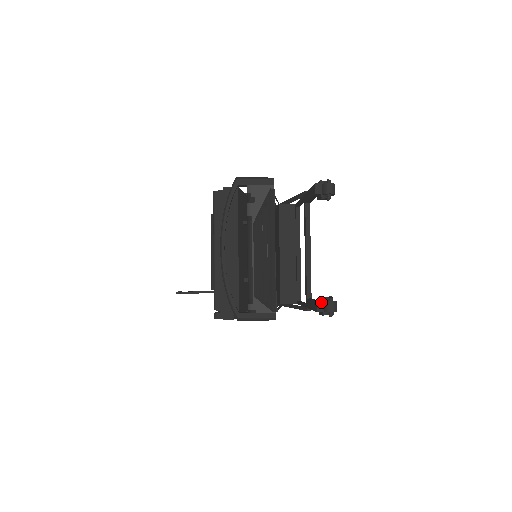
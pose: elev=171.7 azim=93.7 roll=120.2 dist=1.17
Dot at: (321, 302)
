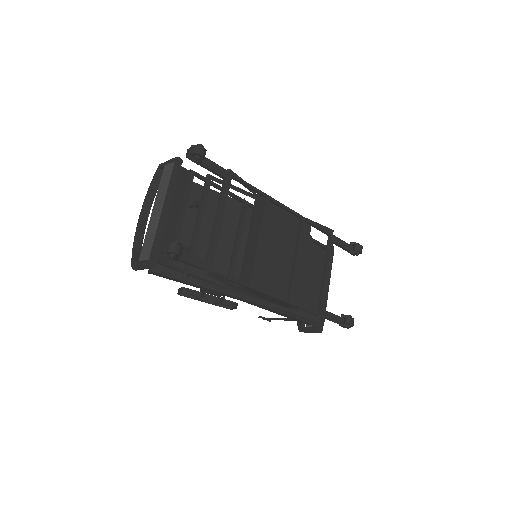
Dot at: (165, 244)
